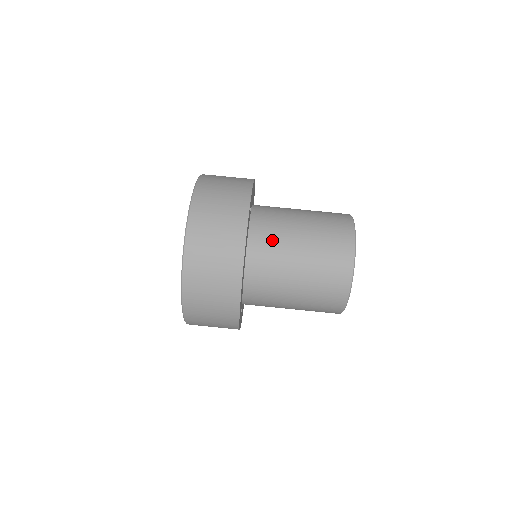
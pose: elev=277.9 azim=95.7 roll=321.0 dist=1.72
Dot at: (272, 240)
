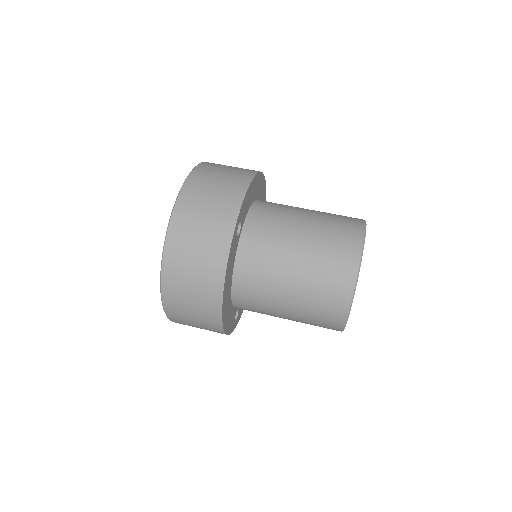
Dot at: (261, 270)
